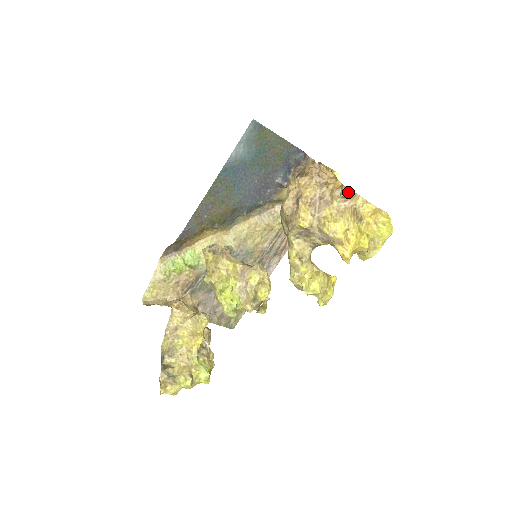
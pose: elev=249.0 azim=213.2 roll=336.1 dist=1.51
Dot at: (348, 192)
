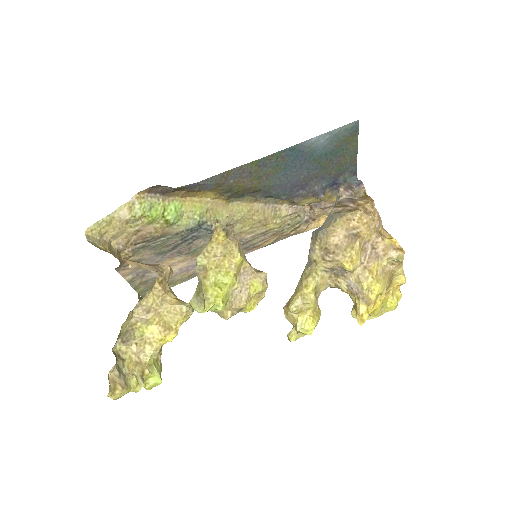
Dot at: (403, 259)
